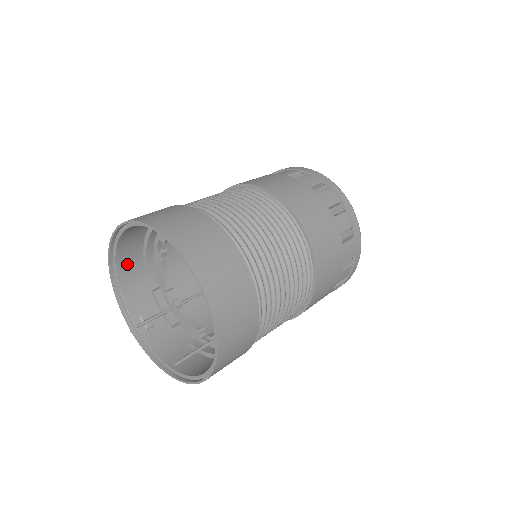
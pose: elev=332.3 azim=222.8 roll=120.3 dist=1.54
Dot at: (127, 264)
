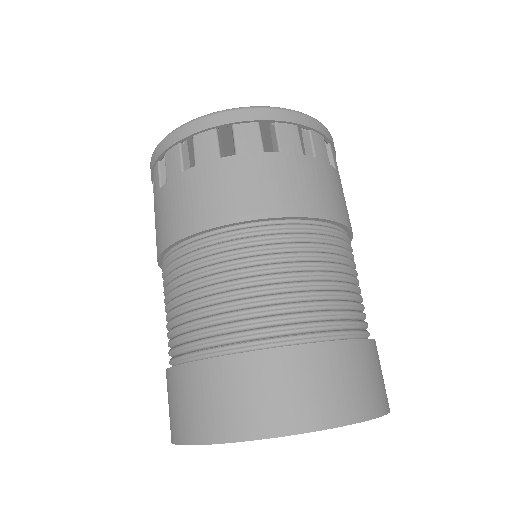
Dot at: occluded
